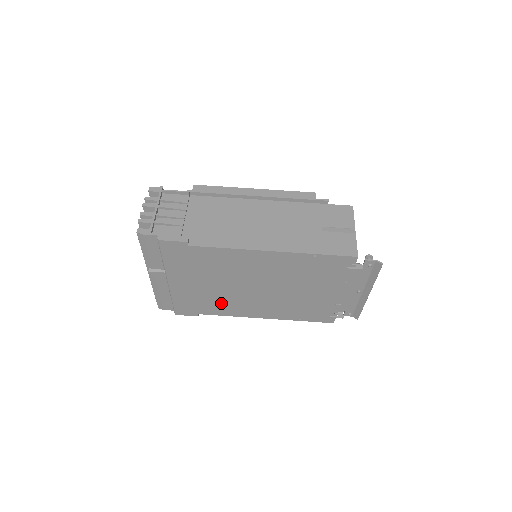
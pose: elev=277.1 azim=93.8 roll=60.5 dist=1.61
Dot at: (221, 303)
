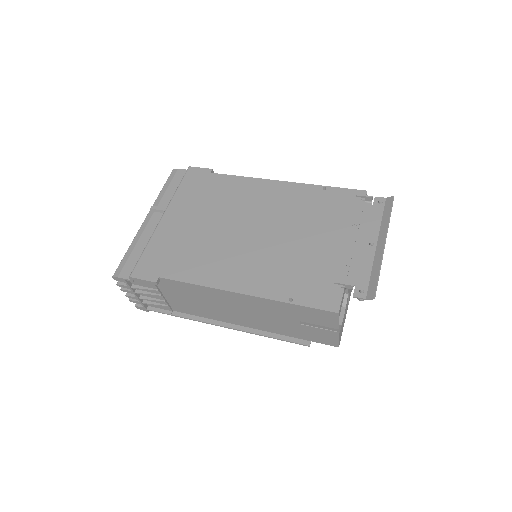
Dot at: (199, 257)
